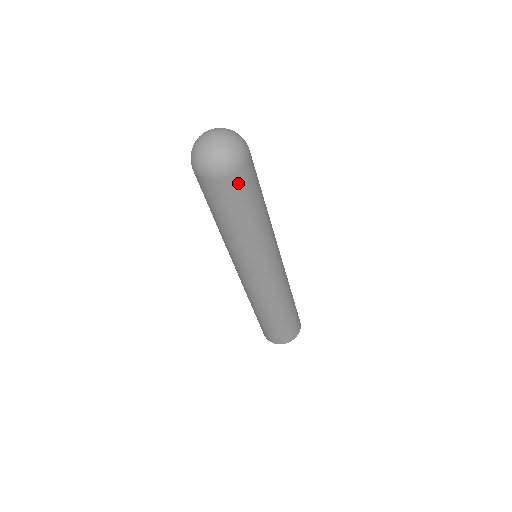
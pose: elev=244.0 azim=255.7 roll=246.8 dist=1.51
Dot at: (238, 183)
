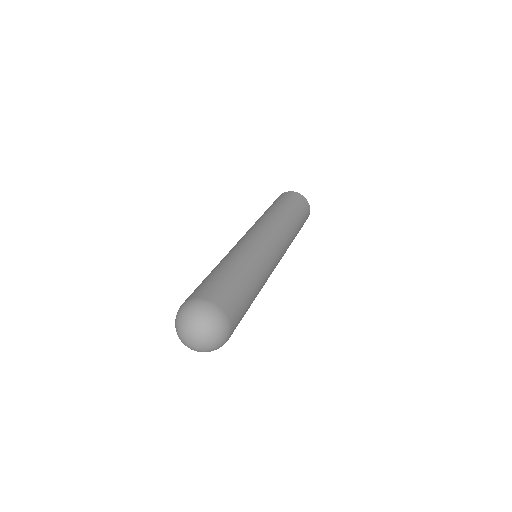
Dot at: occluded
